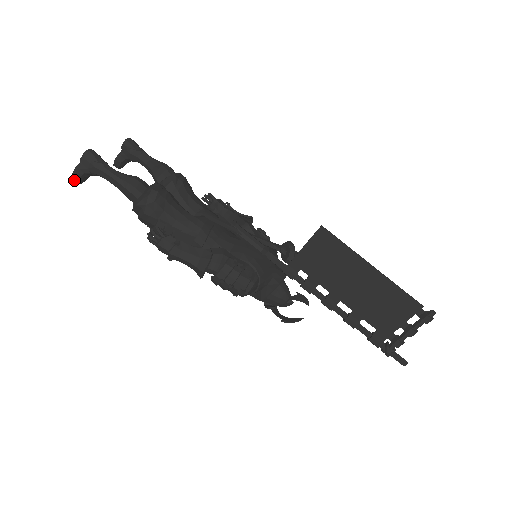
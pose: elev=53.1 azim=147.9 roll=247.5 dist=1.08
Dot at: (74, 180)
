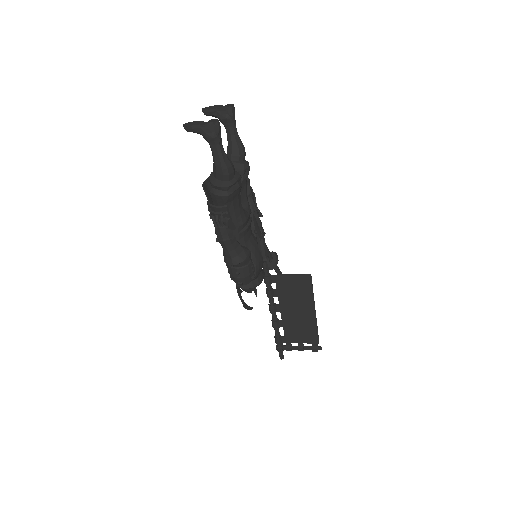
Dot at: (186, 127)
